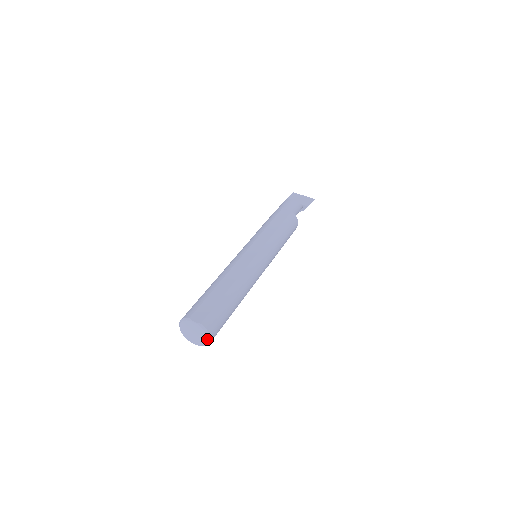
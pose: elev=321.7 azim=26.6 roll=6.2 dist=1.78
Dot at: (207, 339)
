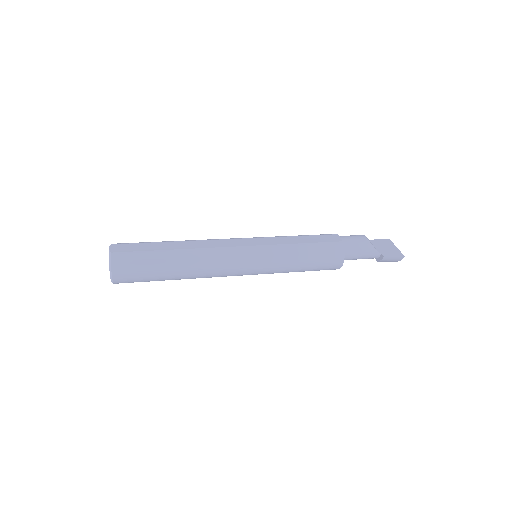
Dot at: (110, 273)
